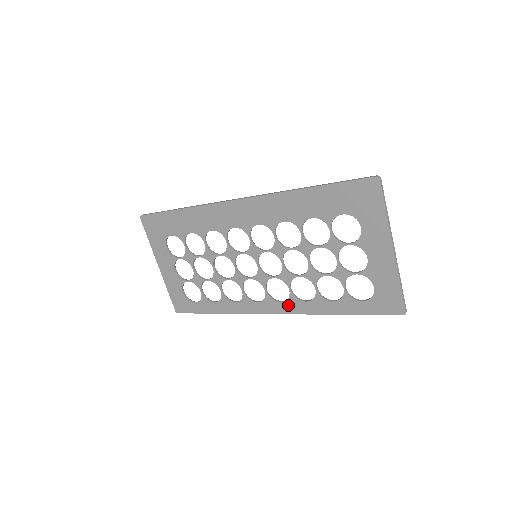
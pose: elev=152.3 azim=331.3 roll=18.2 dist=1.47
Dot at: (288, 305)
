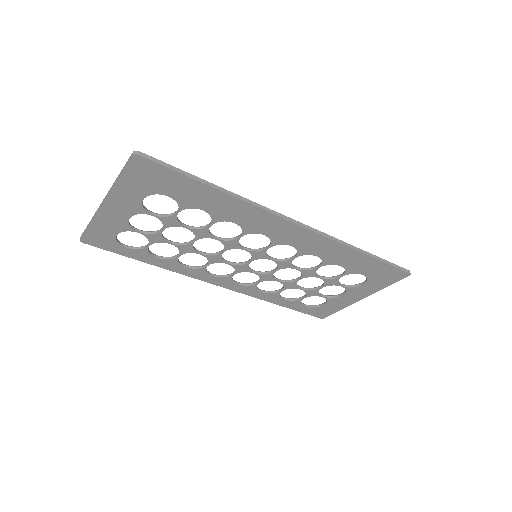
Dot at: (243, 288)
